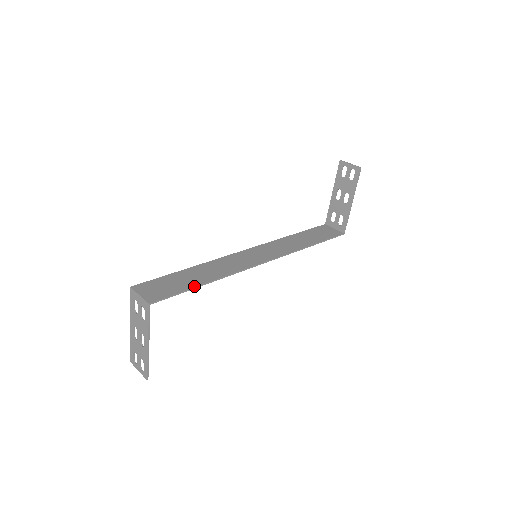
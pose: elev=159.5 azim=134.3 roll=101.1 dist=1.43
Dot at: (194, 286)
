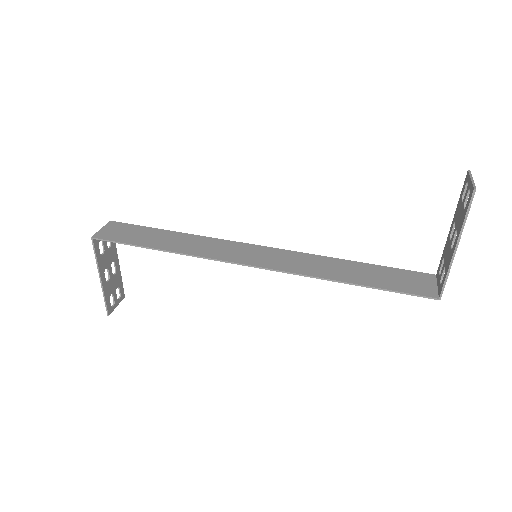
Dot at: (144, 245)
